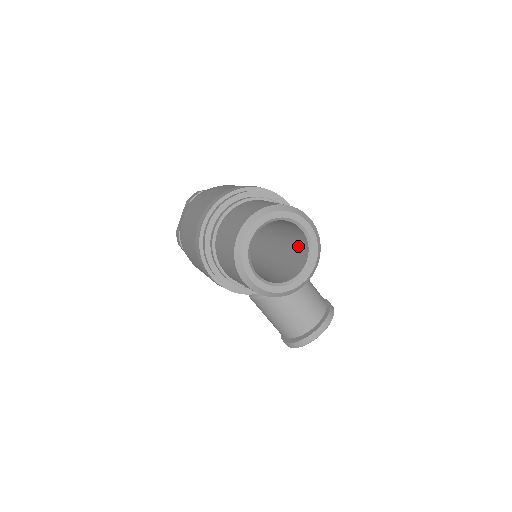
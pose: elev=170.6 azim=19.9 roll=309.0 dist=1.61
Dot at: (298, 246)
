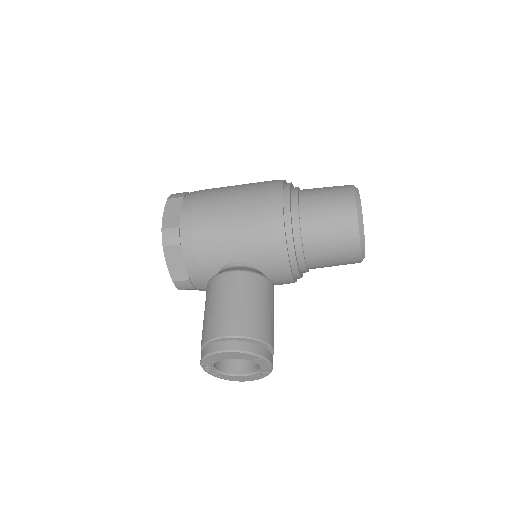
Dot at: occluded
